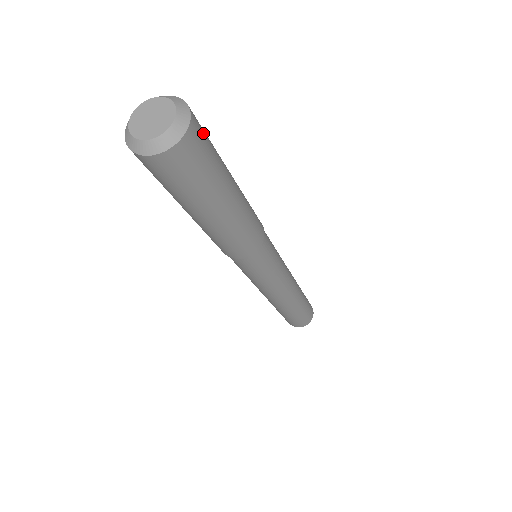
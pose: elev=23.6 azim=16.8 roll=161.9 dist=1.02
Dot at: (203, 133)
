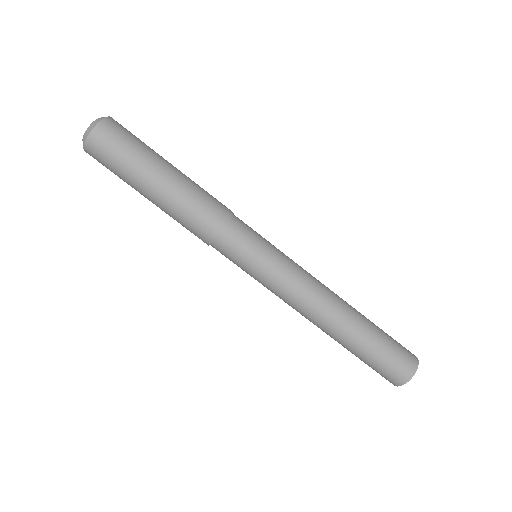
Dot at: (126, 129)
